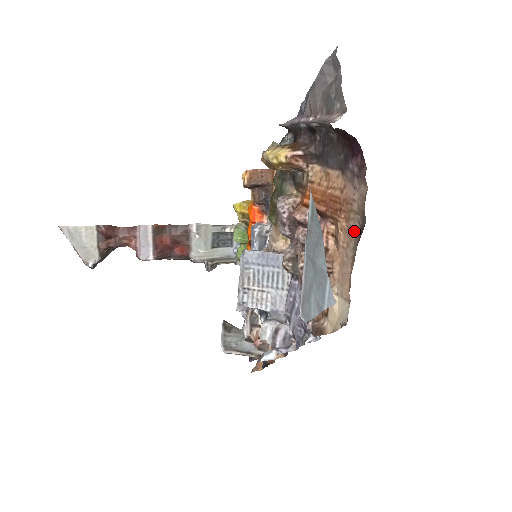
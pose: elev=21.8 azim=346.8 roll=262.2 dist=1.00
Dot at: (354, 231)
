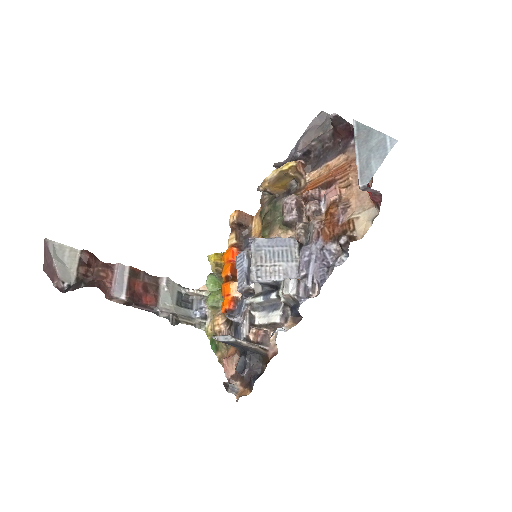
Dot at: occluded
